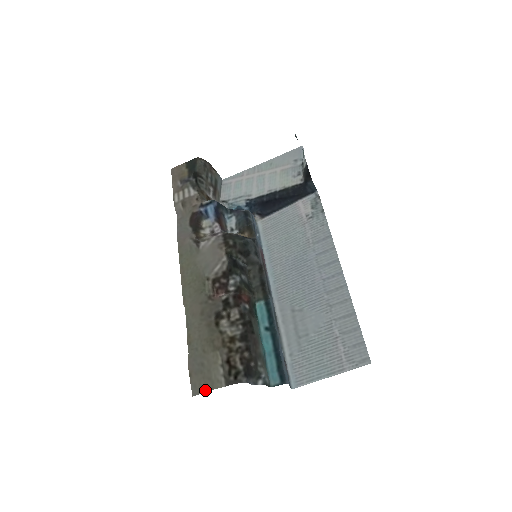
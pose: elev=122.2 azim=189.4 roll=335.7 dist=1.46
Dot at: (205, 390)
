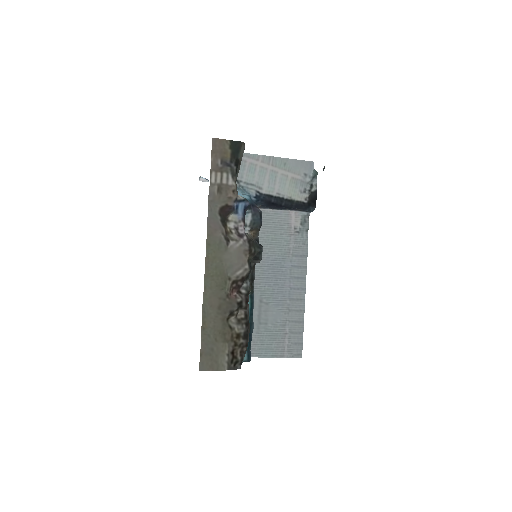
Dot at: (211, 369)
